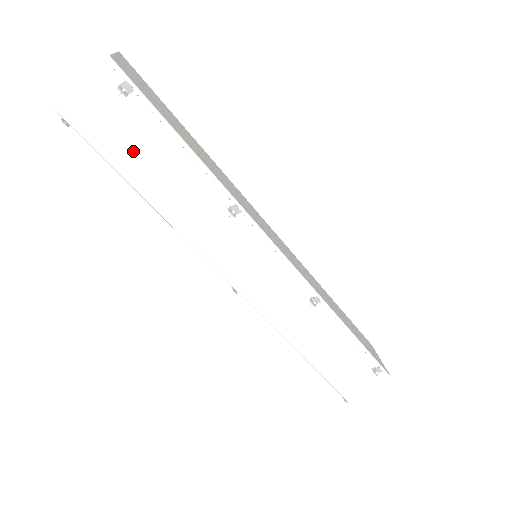
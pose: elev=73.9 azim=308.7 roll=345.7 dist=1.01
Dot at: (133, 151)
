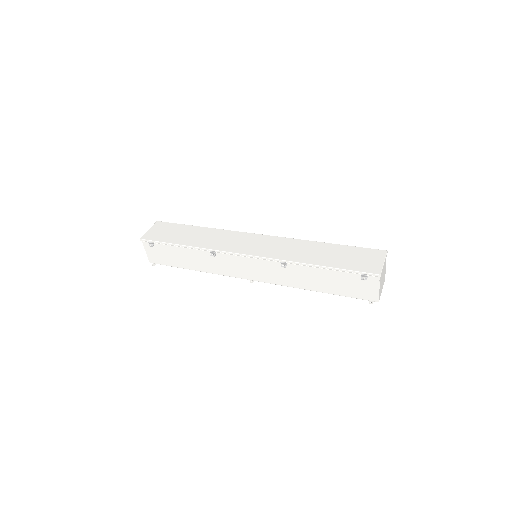
Dot at: (173, 258)
